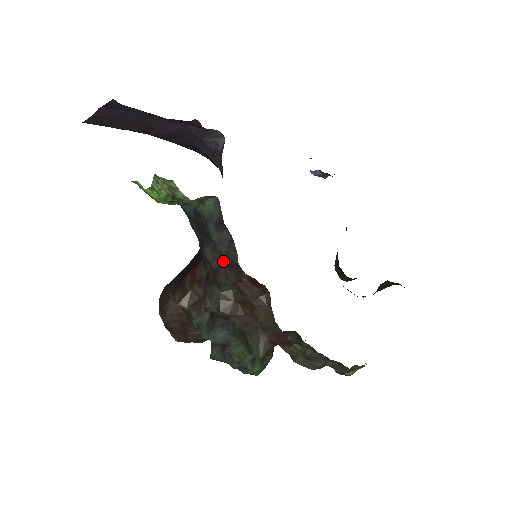
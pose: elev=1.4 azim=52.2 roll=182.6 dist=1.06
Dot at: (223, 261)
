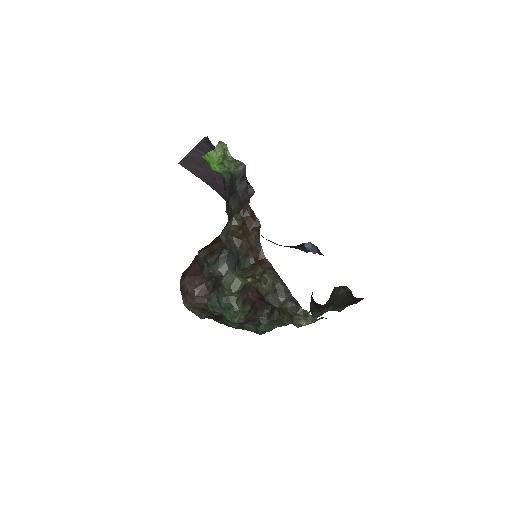
Dot at: (239, 203)
